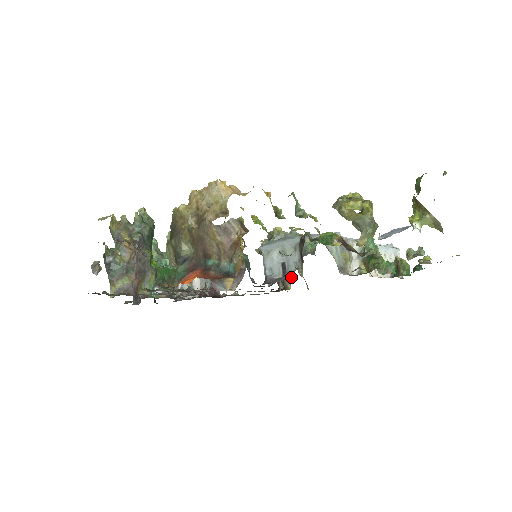
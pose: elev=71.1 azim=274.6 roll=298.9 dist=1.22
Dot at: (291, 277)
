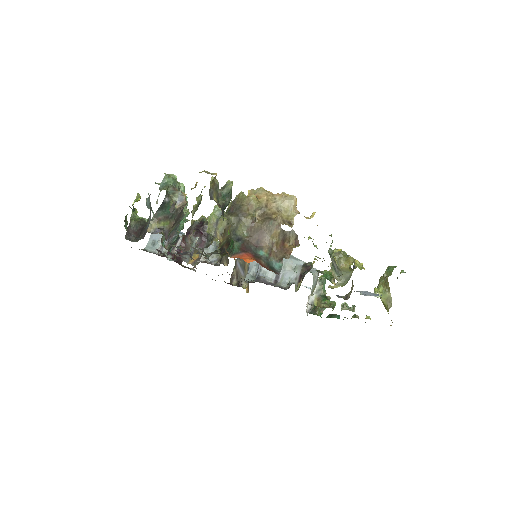
Dot at: (284, 287)
